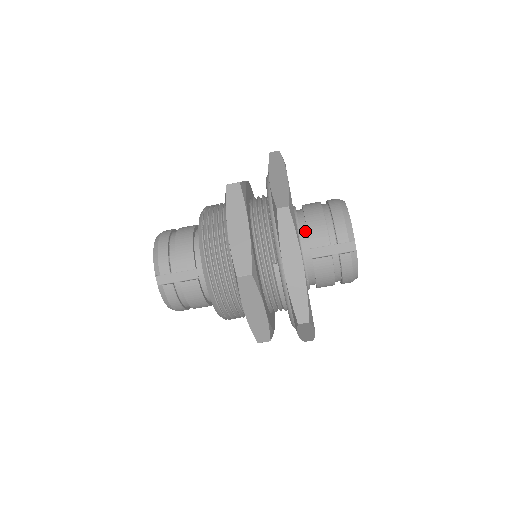
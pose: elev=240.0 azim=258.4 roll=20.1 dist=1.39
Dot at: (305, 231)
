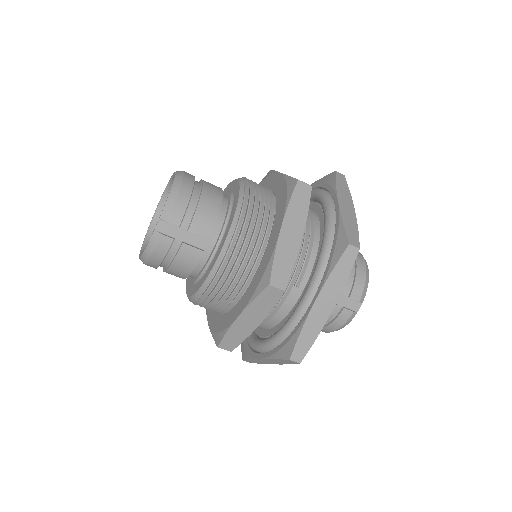
Dot at: occluded
